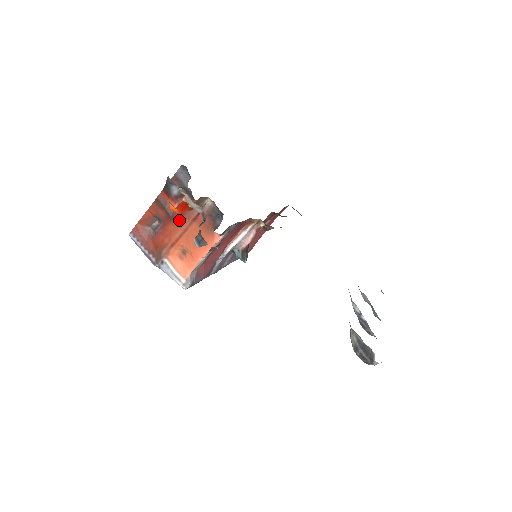
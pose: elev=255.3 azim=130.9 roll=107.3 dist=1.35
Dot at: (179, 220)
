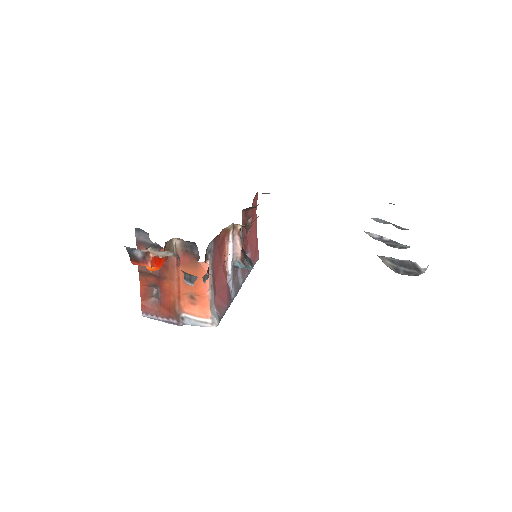
Dot at: (168, 274)
